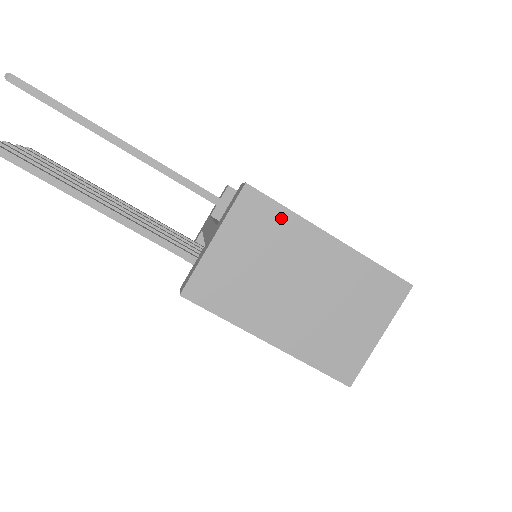
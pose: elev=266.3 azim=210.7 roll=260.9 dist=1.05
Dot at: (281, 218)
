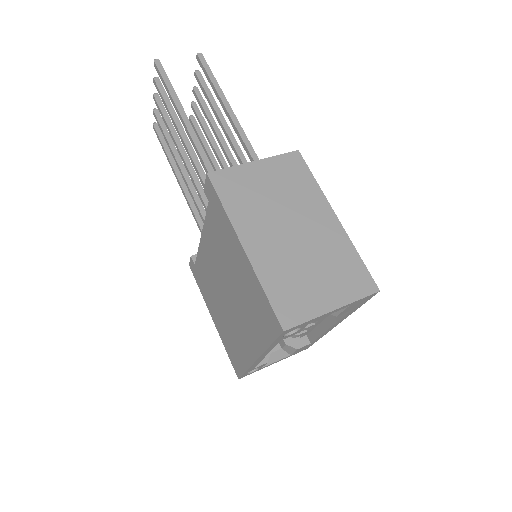
Dot at: (308, 182)
